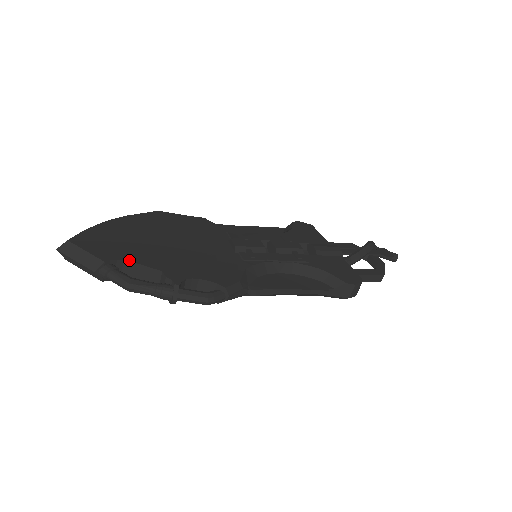
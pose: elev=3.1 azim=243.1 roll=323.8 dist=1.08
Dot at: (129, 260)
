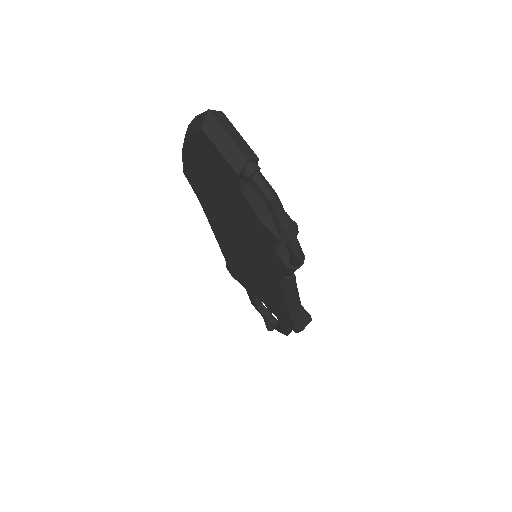
Dot at: occluded
